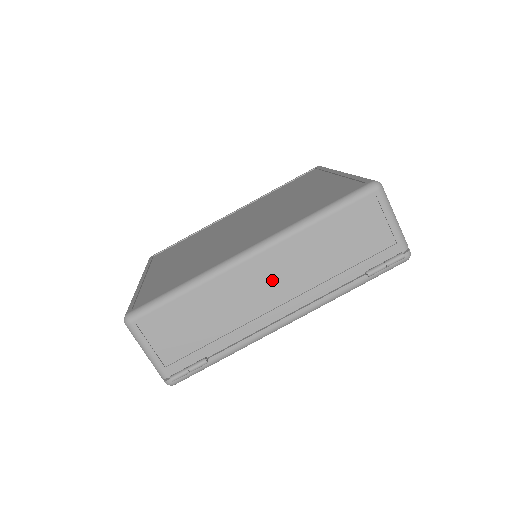
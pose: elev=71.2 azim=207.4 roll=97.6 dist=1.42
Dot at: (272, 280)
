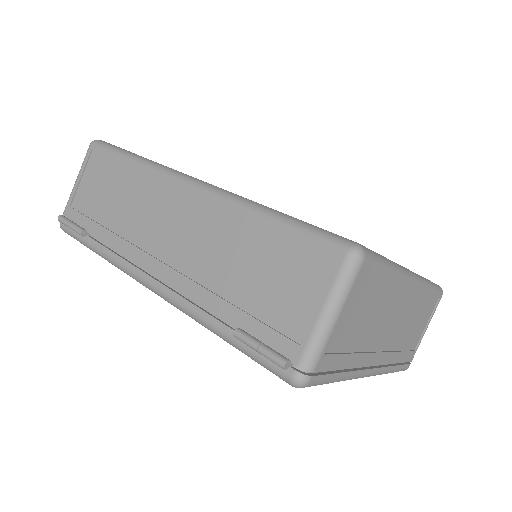
Dot at: (178, 228)
